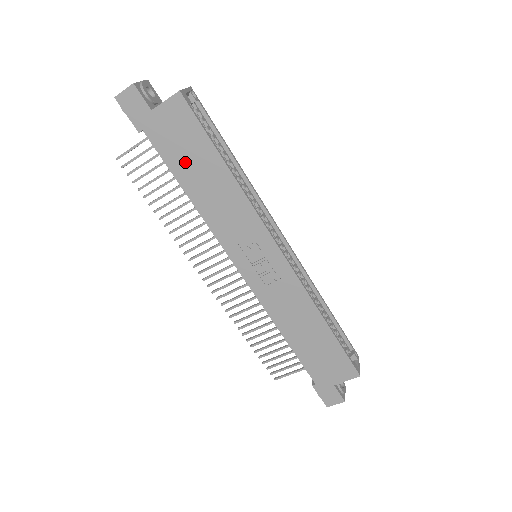
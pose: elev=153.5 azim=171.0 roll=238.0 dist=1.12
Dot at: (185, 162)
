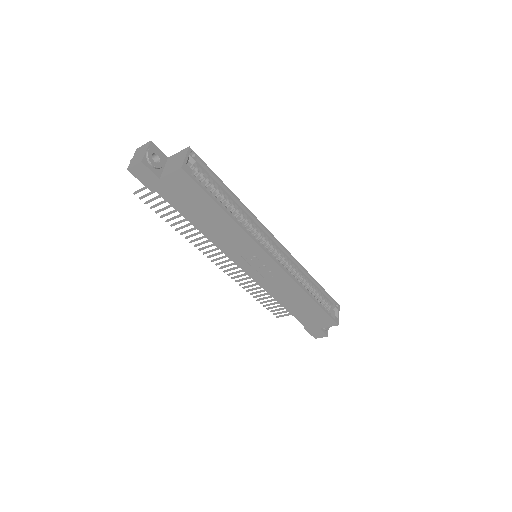
Dot at: (192, 210)
